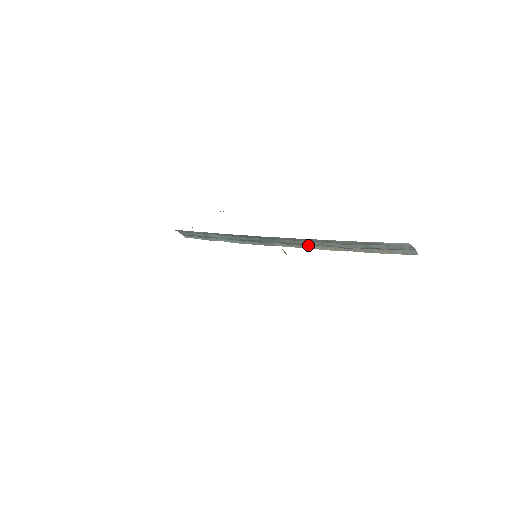
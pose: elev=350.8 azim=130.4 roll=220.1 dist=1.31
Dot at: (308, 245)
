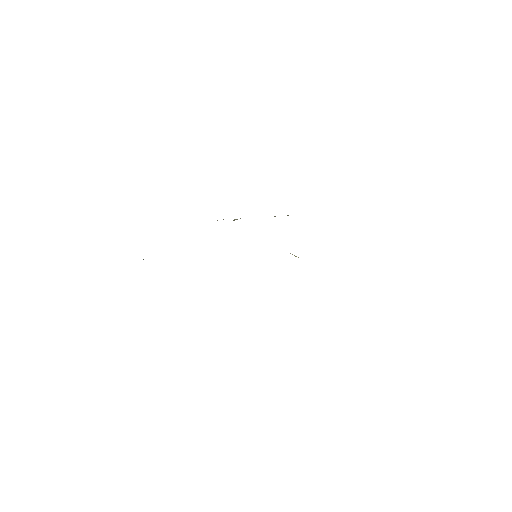
Dot at: occluded
